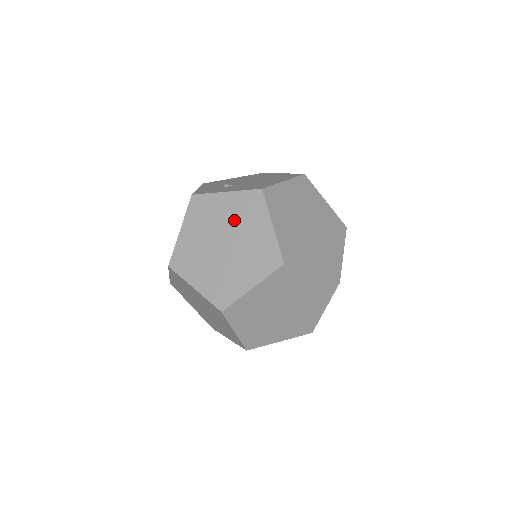
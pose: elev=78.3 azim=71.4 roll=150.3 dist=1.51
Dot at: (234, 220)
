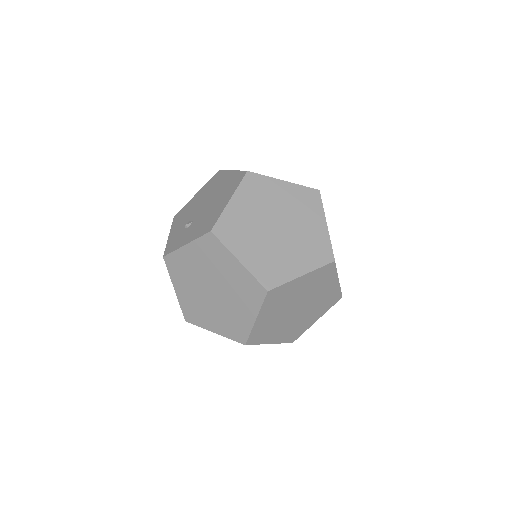
Dot at: (207, 267)
